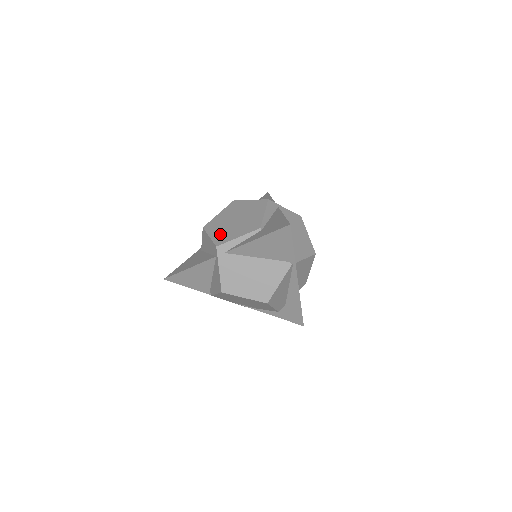
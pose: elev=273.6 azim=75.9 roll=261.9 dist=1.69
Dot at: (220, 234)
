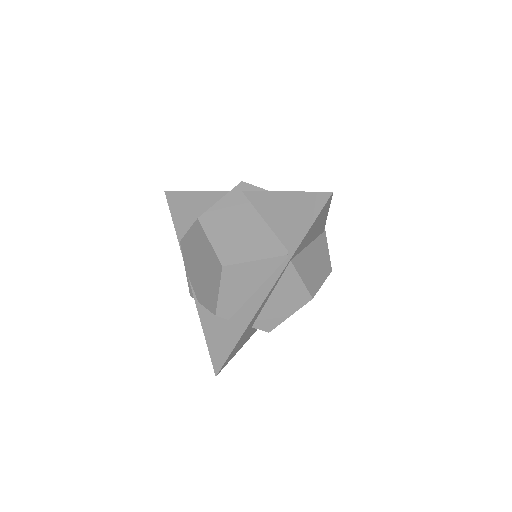
Dot at: occluded
